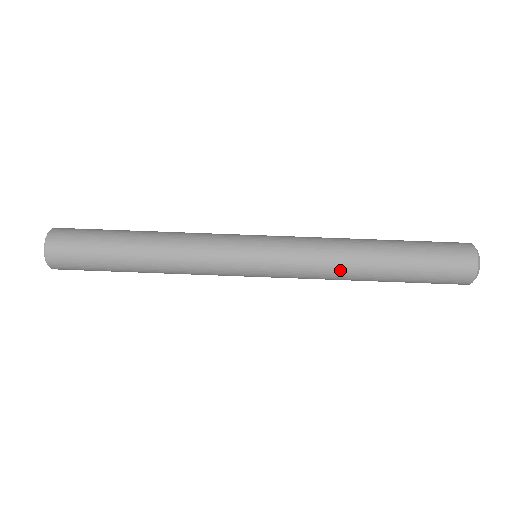
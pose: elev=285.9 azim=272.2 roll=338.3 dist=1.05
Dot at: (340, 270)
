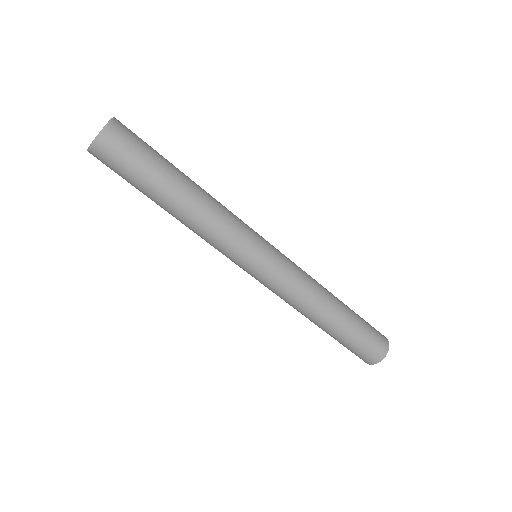
Dot at: (299, 310)
